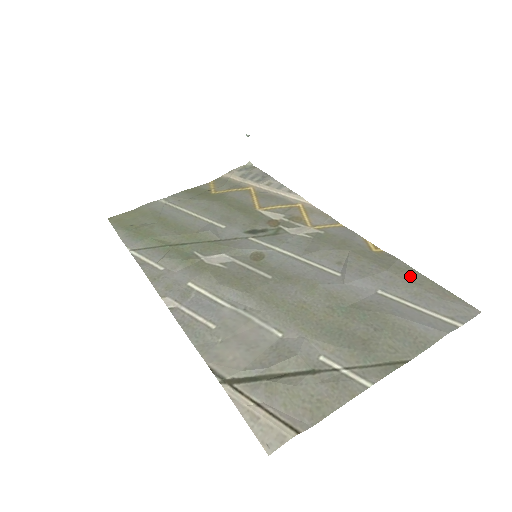
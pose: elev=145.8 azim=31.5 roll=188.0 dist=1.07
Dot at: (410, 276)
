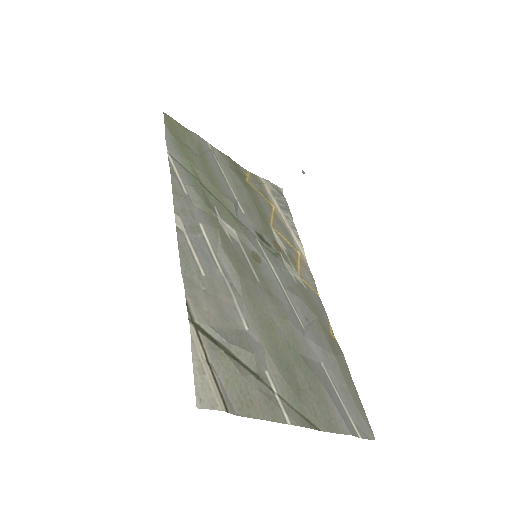
Dot at: (346, 374)
